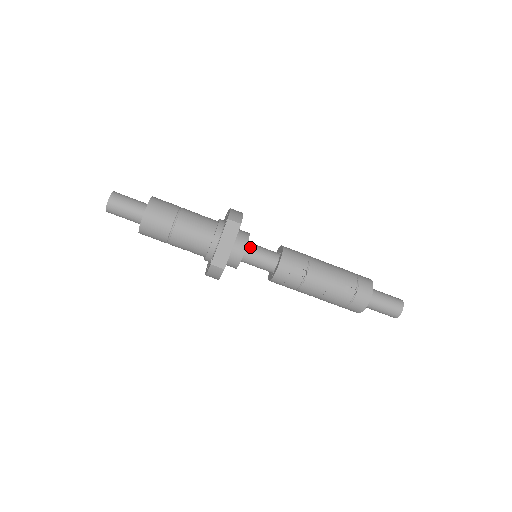
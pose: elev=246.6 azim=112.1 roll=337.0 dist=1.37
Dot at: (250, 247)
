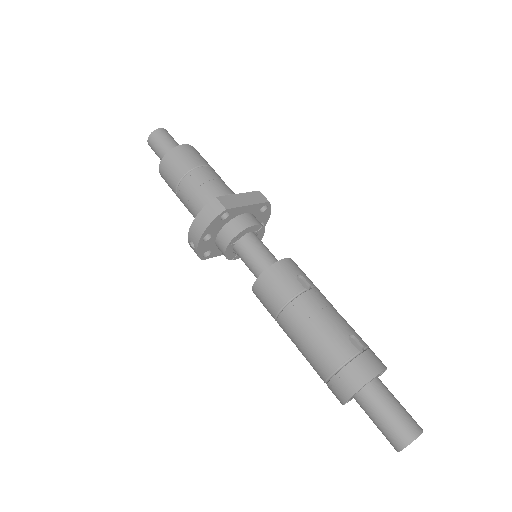
Dot at: (258, 238)
